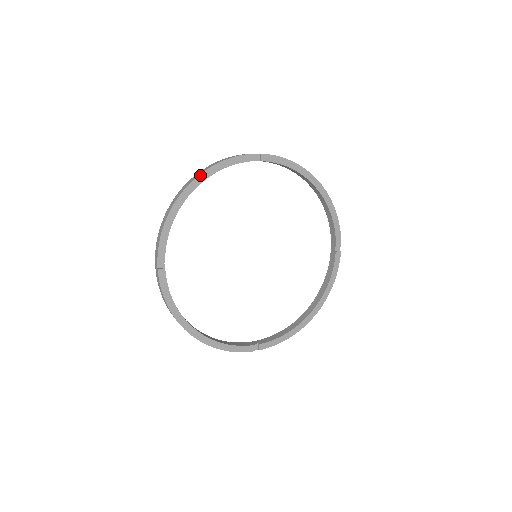
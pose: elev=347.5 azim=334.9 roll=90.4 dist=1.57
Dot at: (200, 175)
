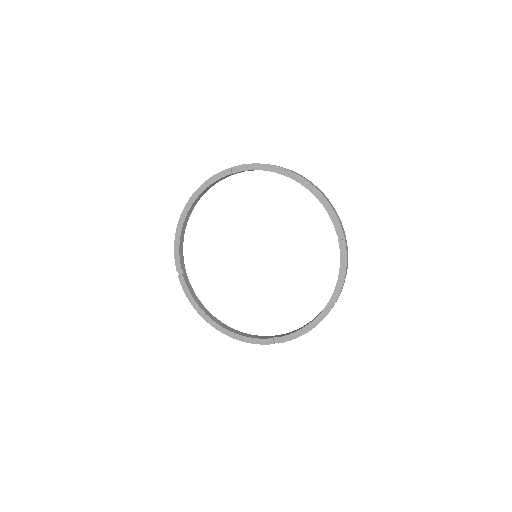
Dot at: (191, 198)
